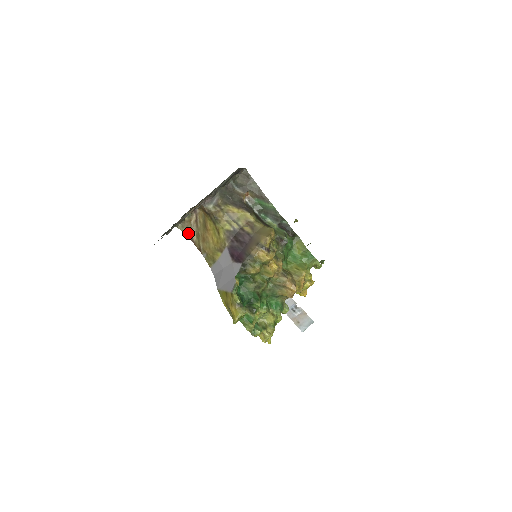
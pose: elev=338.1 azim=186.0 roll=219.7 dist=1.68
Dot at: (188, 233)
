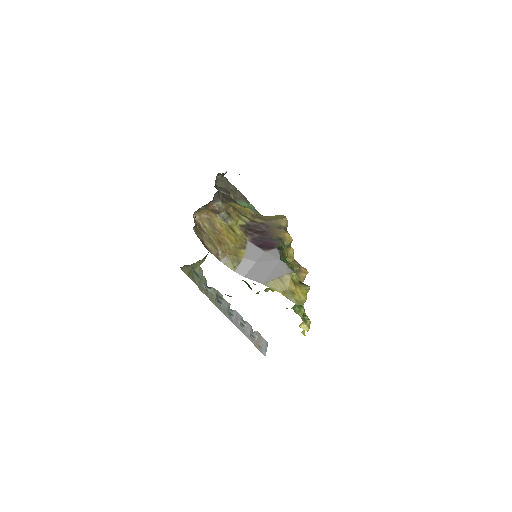
Dot at: (201, 239)
